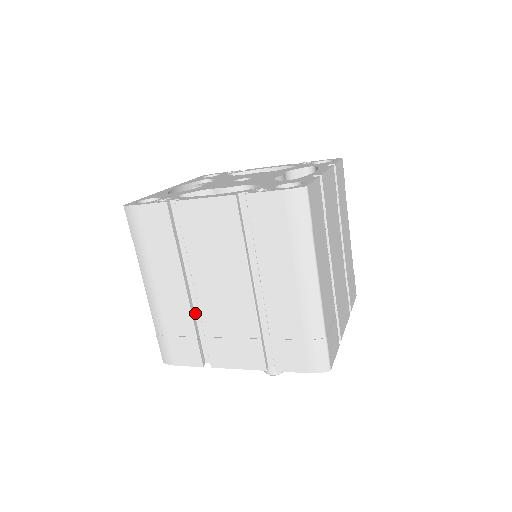
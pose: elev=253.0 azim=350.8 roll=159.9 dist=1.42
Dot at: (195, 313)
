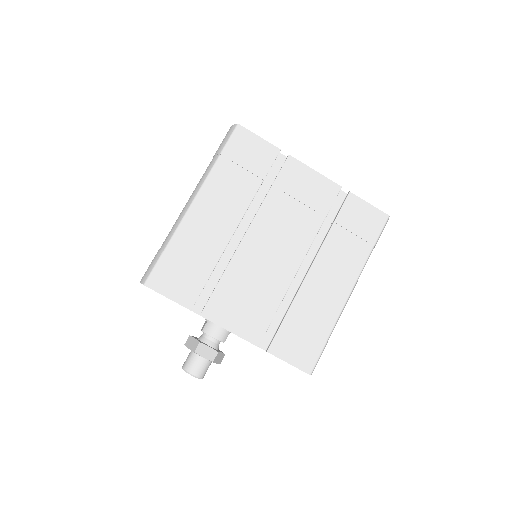
Dot at: occluded
